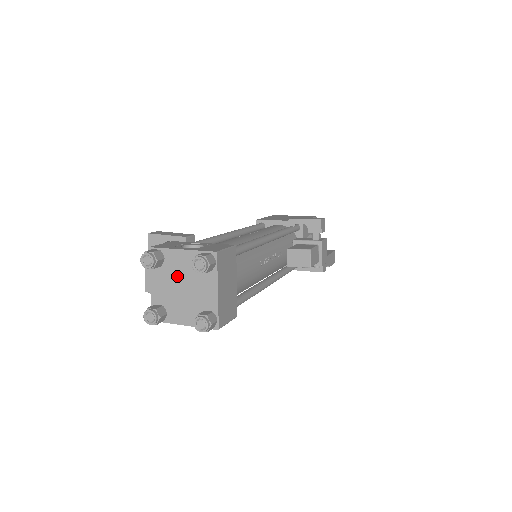
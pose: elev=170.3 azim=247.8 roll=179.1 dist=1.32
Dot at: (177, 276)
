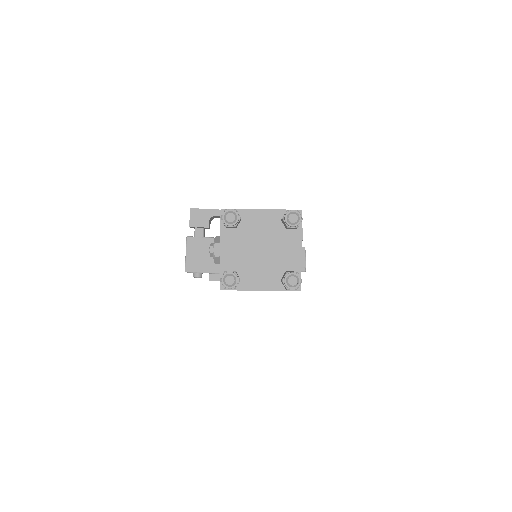
Dot at: (255, 237)
